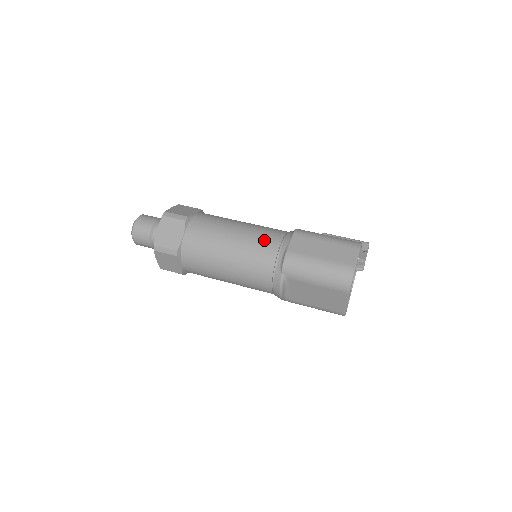
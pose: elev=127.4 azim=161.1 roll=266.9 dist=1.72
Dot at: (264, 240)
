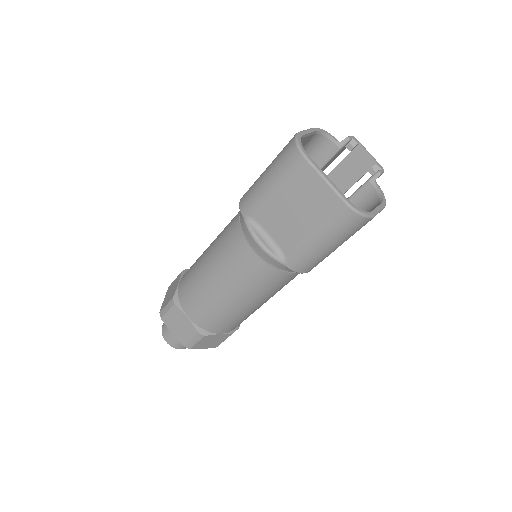
Dot at: occluded
